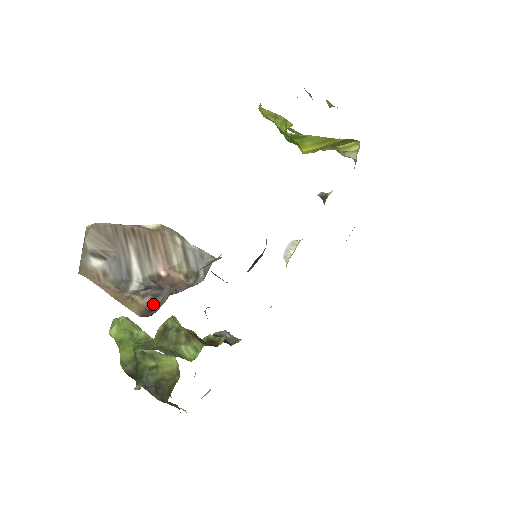
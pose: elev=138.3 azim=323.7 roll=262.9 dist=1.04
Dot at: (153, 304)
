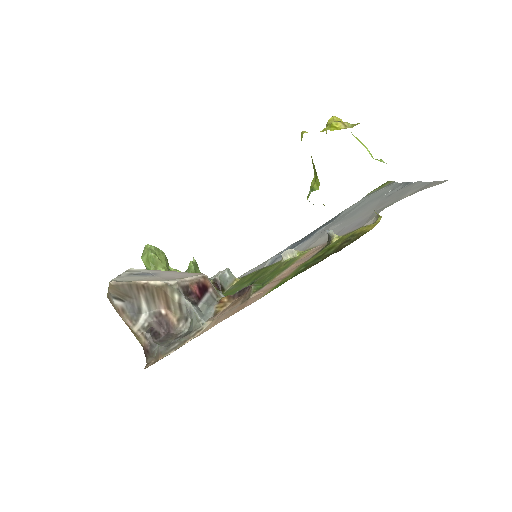
Dot at: (149, 350)
